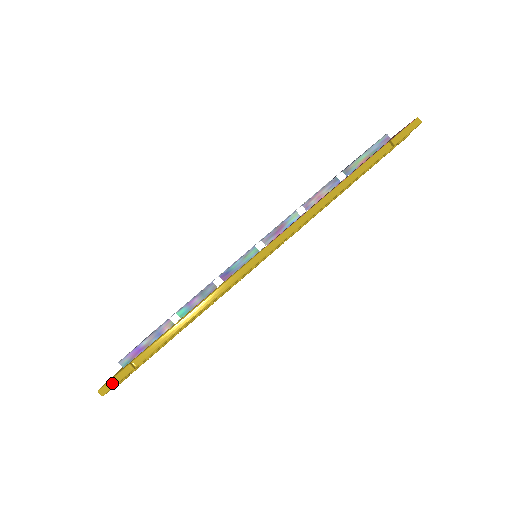
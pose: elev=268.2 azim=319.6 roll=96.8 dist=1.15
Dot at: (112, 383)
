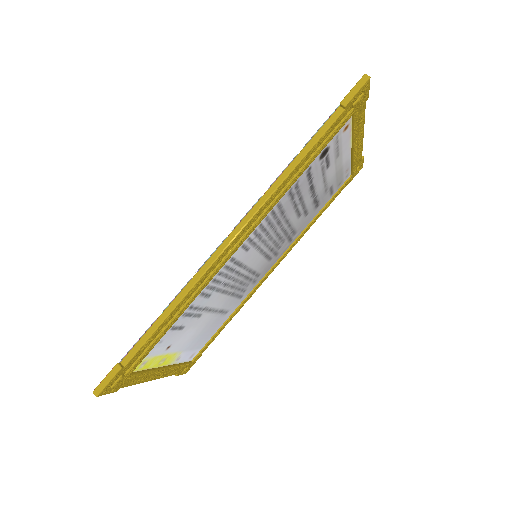
Dot at: (104, 383)
